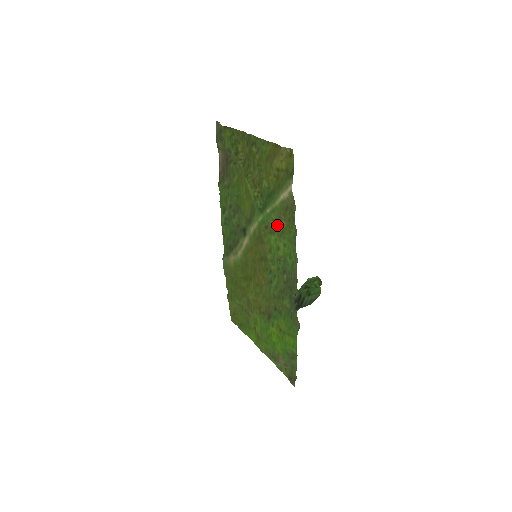
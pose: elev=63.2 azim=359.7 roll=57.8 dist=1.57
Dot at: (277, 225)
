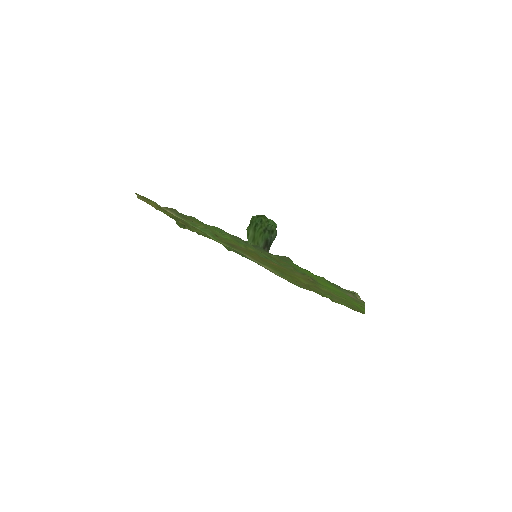
Dot at: occluded
